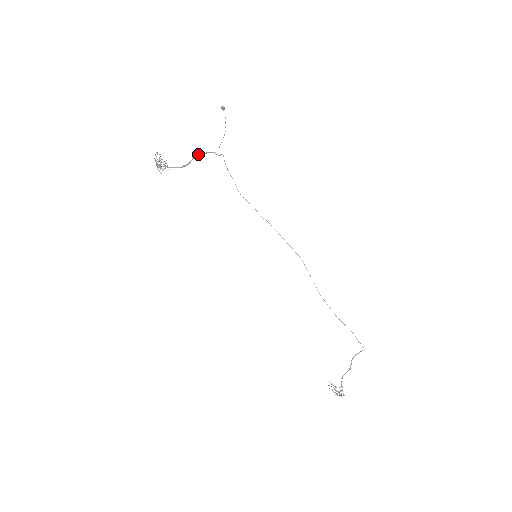
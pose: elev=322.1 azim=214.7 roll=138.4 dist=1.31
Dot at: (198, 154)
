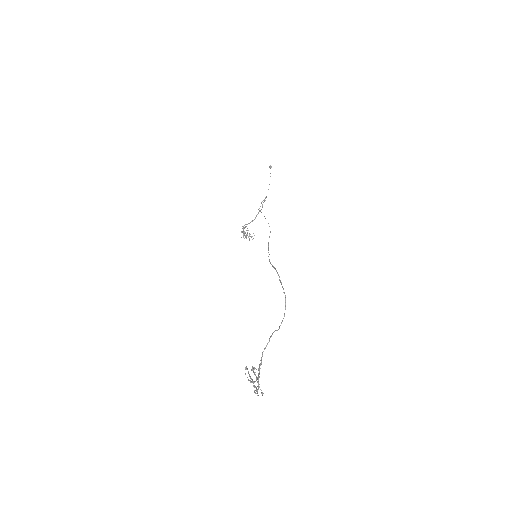
Dot at: occluded
